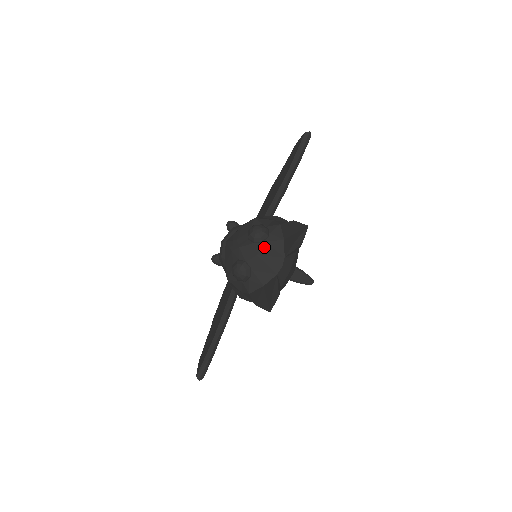
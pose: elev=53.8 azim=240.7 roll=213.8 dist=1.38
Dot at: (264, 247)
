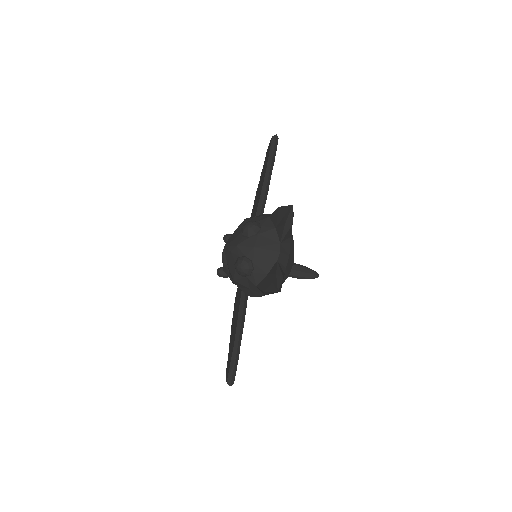
Dot at: (259, 239)
